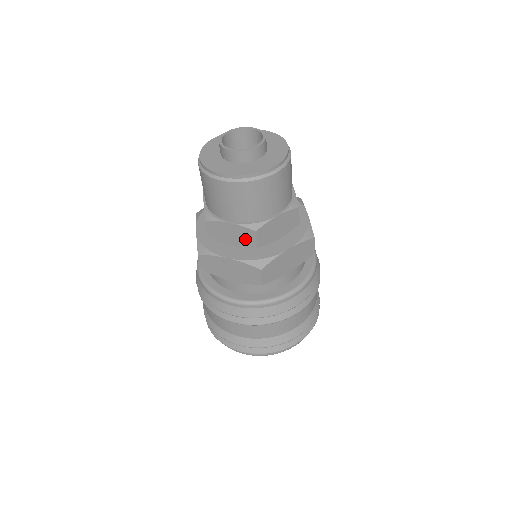
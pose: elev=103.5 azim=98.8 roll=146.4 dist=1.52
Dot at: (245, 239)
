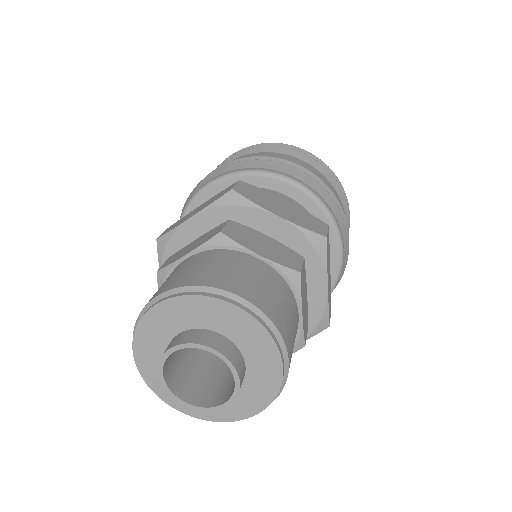
Dot at: occluded
